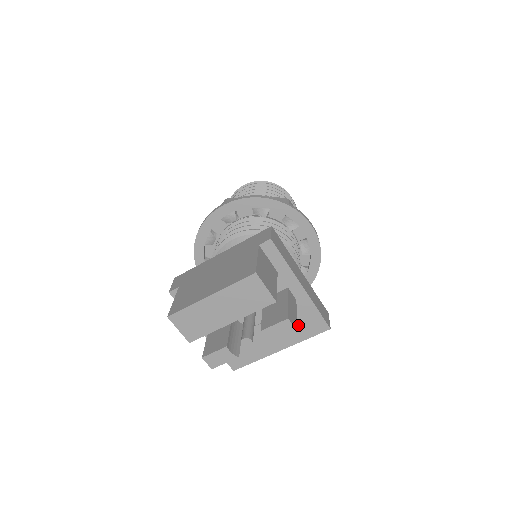
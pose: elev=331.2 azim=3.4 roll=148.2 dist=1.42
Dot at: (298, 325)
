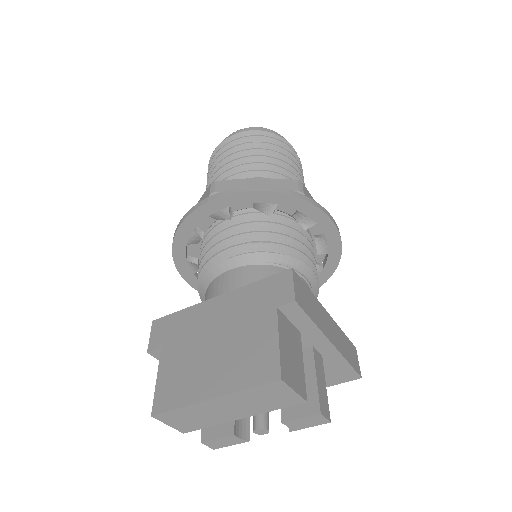
Dot at: occluded
